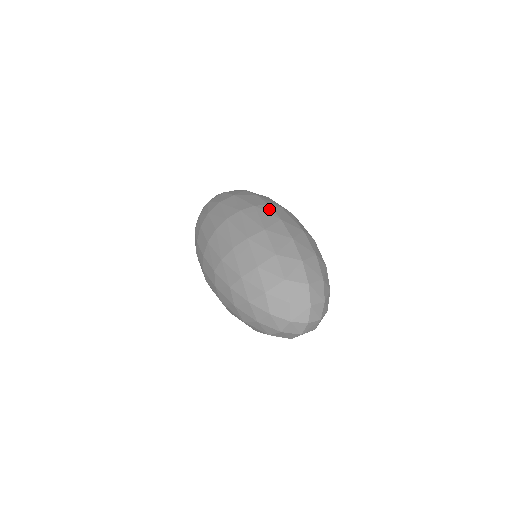
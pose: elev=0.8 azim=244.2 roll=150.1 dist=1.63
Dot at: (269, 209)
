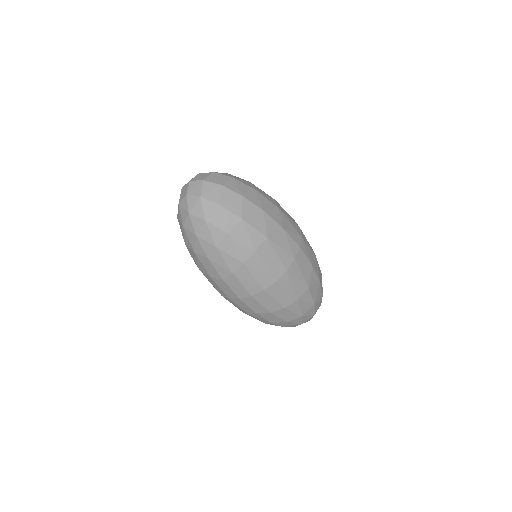
Dot at: (303, 256)
